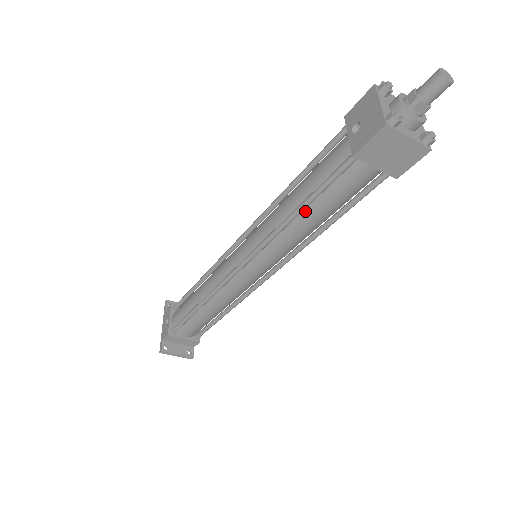
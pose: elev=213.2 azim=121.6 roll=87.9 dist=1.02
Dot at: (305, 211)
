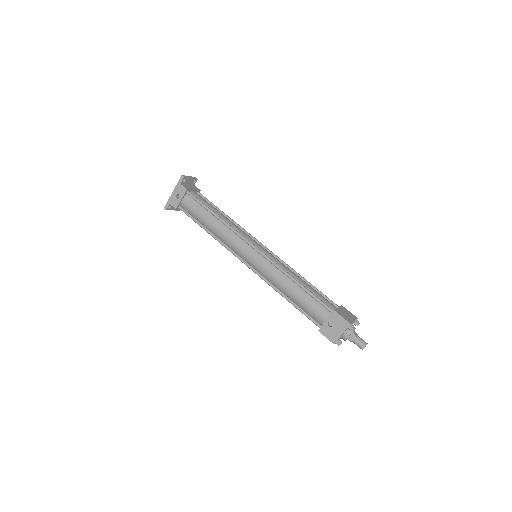
Dot at: (290, 299)
